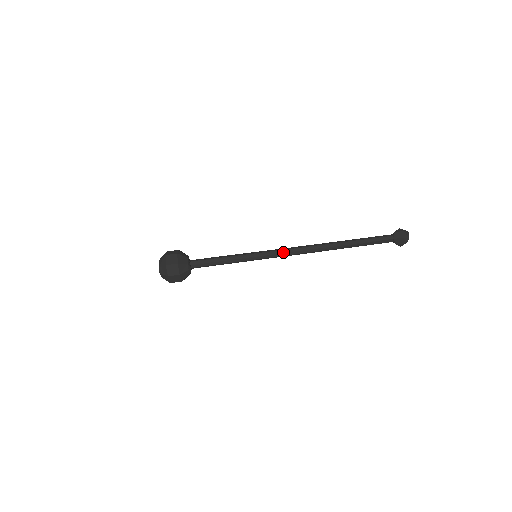
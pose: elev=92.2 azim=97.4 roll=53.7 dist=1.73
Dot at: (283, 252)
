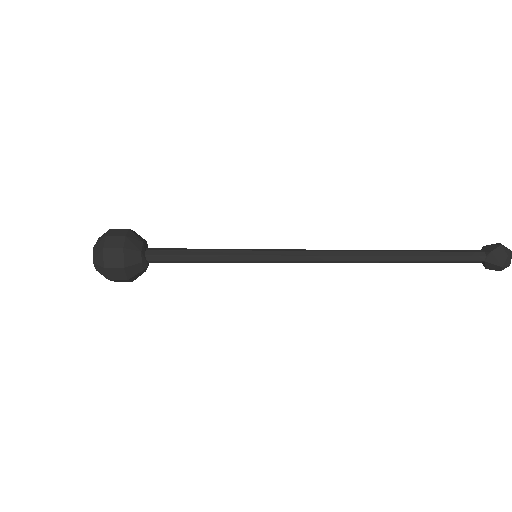
Dot at: (301, 259)
